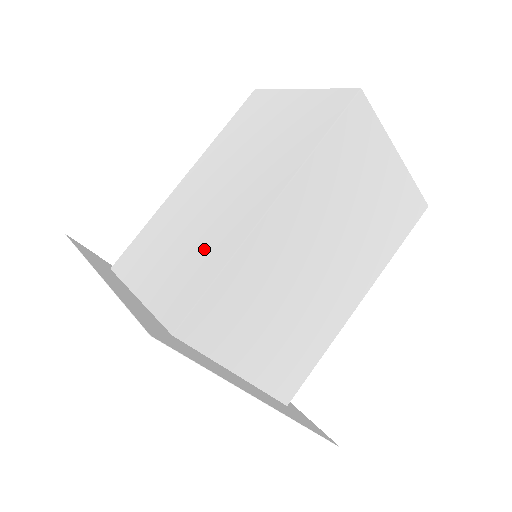
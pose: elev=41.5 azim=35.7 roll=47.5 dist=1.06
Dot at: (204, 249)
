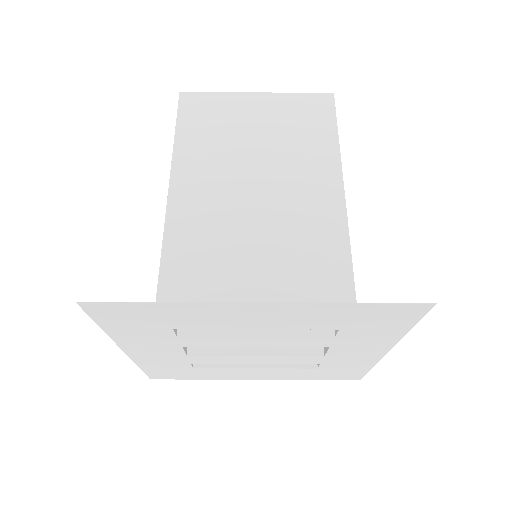
Dot at: occluded
